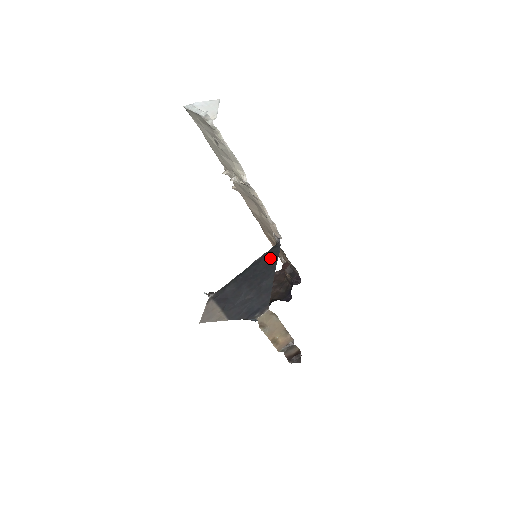
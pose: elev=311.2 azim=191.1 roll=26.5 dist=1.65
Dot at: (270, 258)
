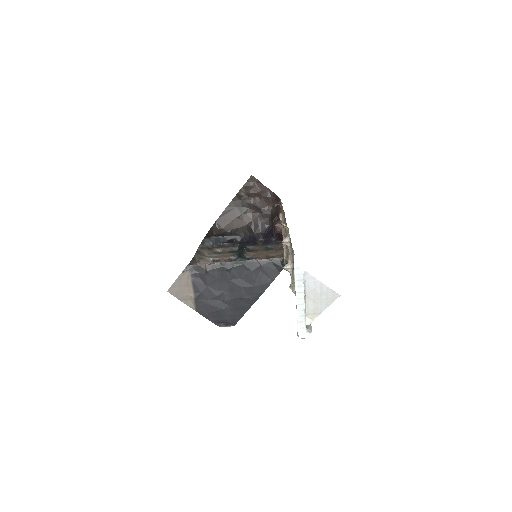
Dot at: (266, 274)
